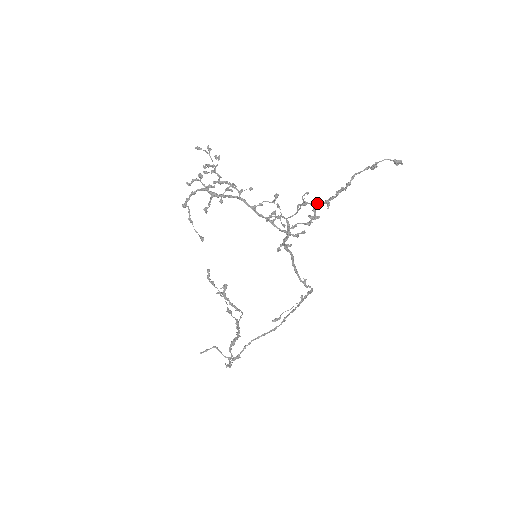
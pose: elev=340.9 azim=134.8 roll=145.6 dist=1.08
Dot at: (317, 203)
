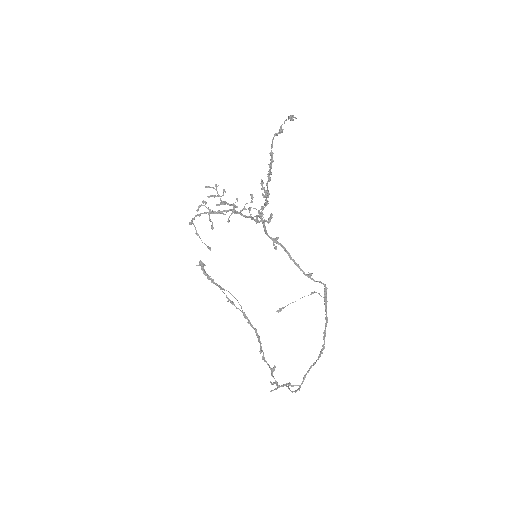
Dot at: (262, 182)
